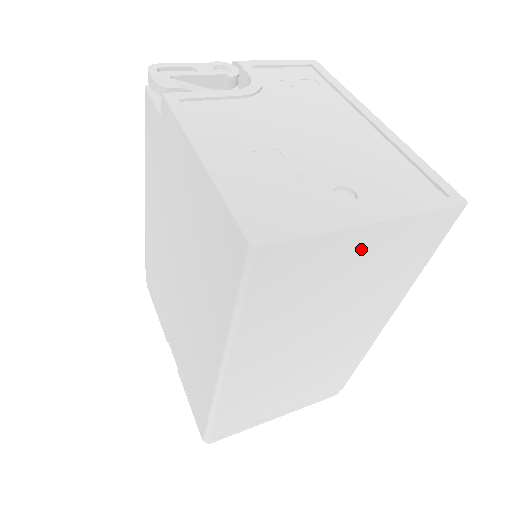
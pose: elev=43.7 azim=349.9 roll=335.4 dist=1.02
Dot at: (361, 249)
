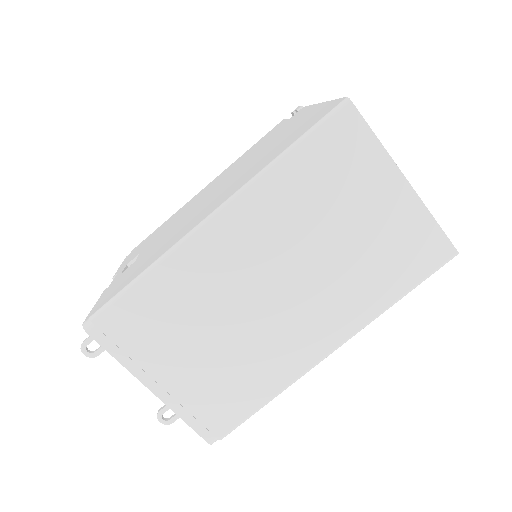
Dot at: (385, 199)
